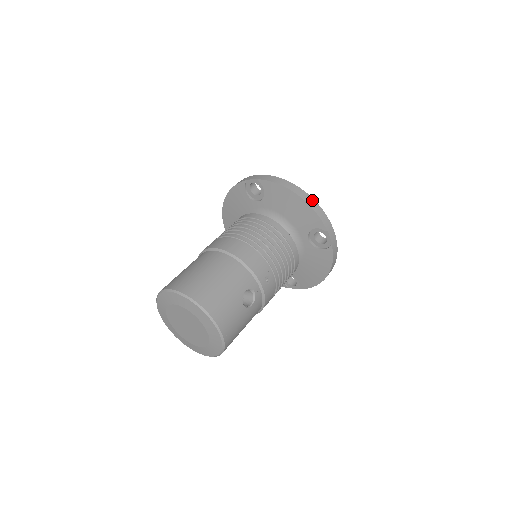
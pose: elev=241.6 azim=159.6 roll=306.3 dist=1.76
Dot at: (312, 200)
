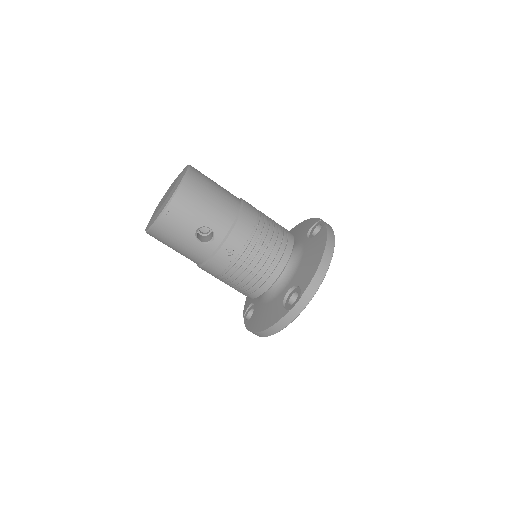
Dot at: (325, 271)
